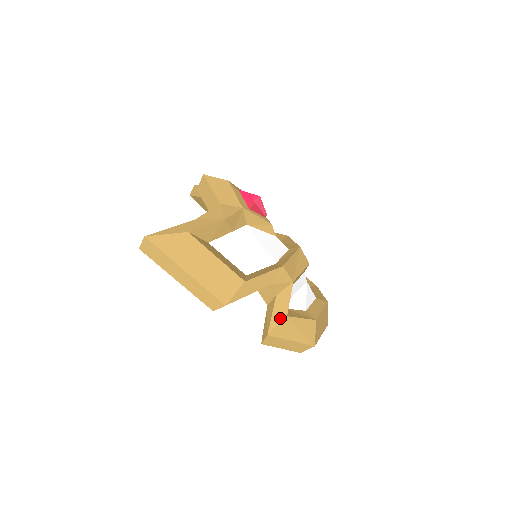
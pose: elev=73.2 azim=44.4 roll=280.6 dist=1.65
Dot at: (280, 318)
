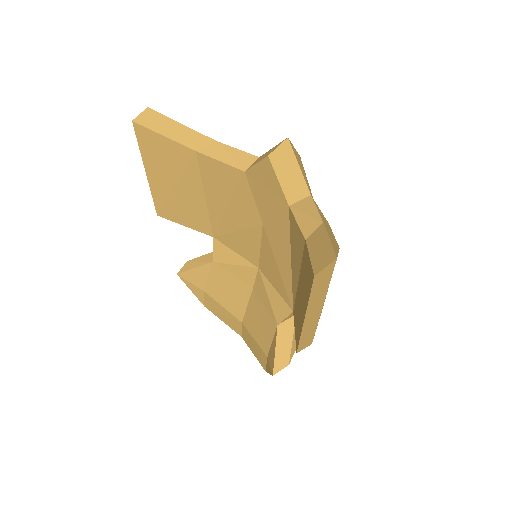
Dot at: occluded
